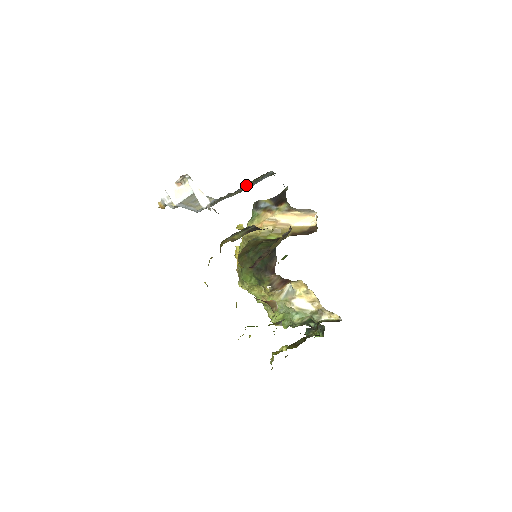
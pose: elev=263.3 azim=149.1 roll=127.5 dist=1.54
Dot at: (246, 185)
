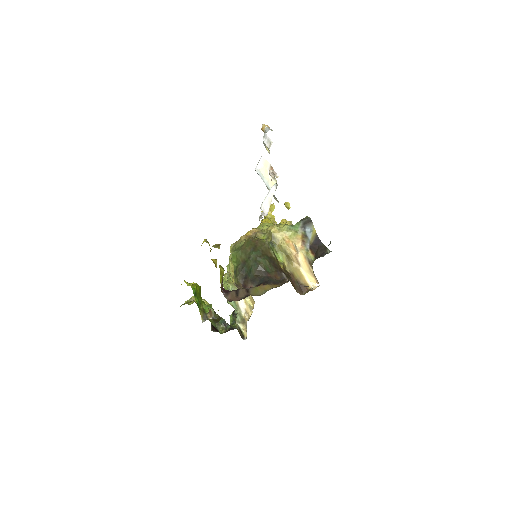
Dot at: occluded
